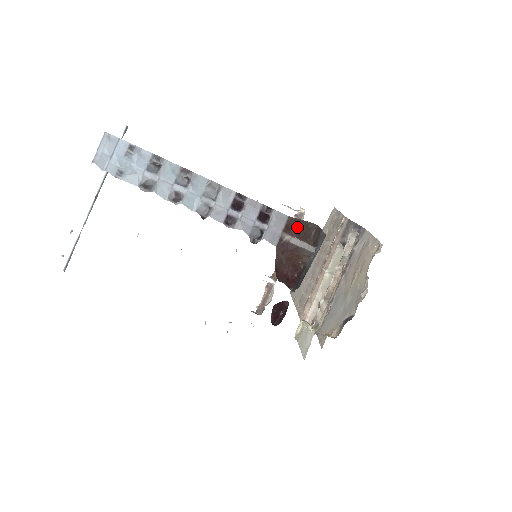
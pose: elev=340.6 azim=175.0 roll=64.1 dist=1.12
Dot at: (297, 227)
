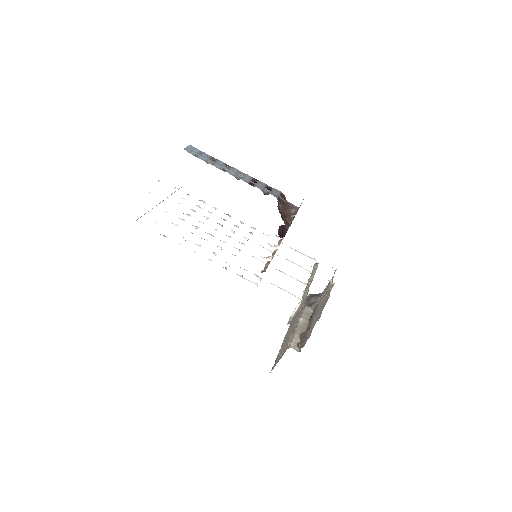
Dot at: occluded
